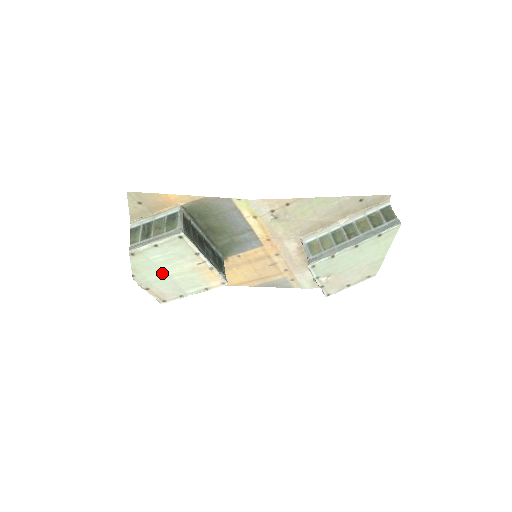
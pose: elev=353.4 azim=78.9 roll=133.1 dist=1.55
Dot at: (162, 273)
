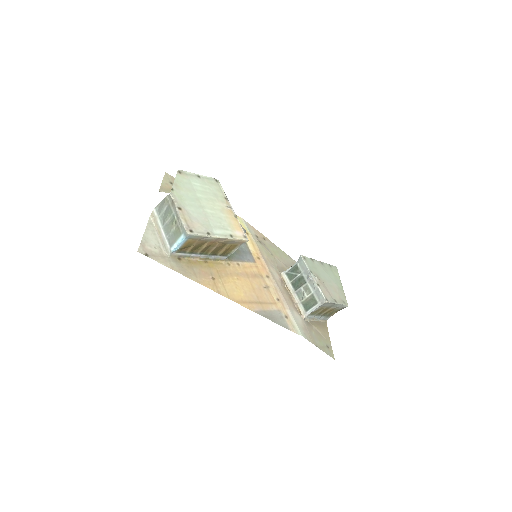
Dot at: (197, 200)
